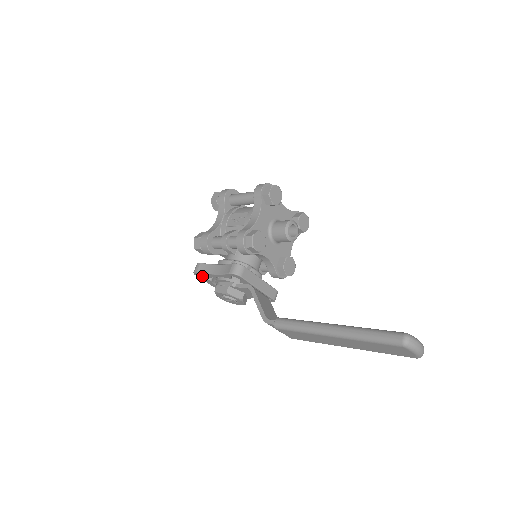
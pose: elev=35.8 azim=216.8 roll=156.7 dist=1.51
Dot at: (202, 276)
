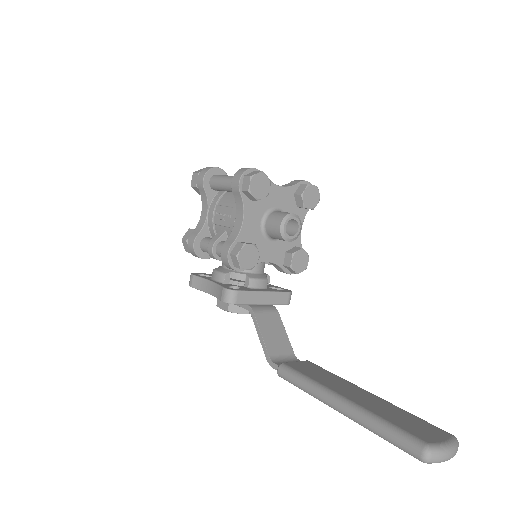
Dot at: occluded
